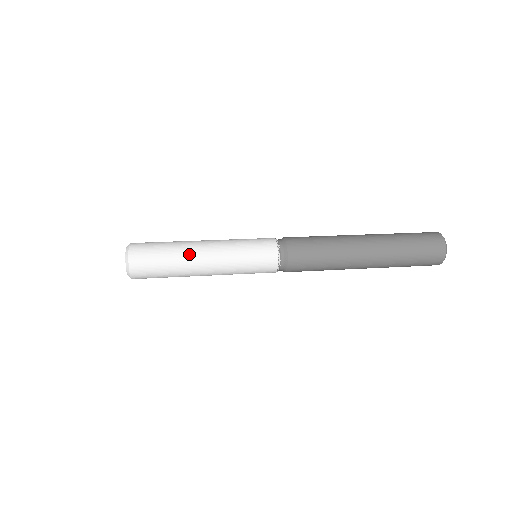
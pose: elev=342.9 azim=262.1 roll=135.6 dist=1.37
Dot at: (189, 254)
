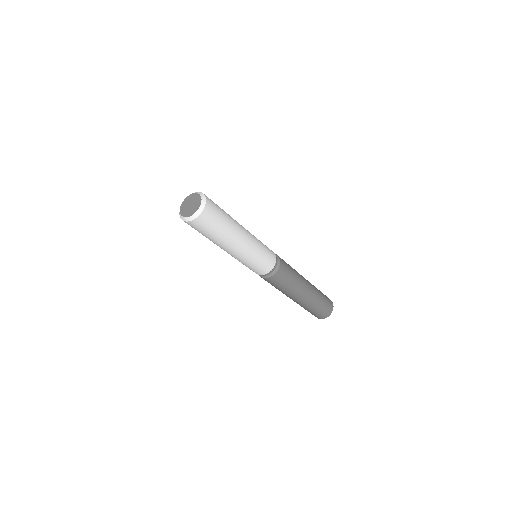
Dot at: (236, 233)
